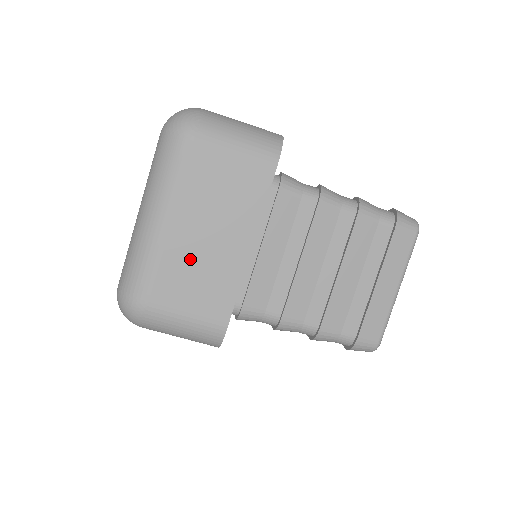
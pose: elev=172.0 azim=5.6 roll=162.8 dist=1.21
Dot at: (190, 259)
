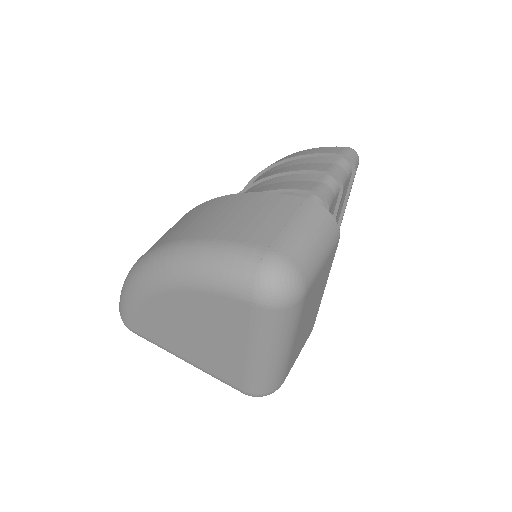
Dot at: (301, 338)
